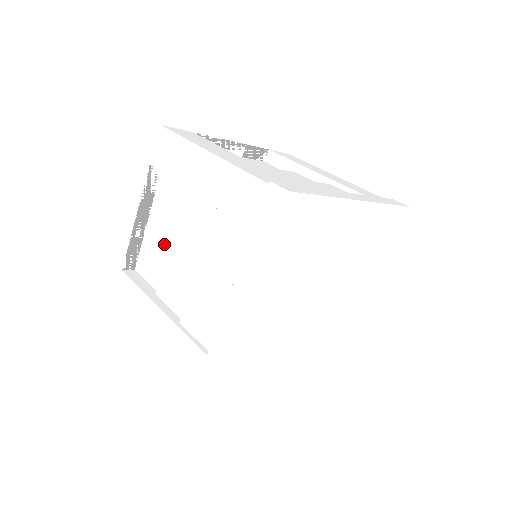
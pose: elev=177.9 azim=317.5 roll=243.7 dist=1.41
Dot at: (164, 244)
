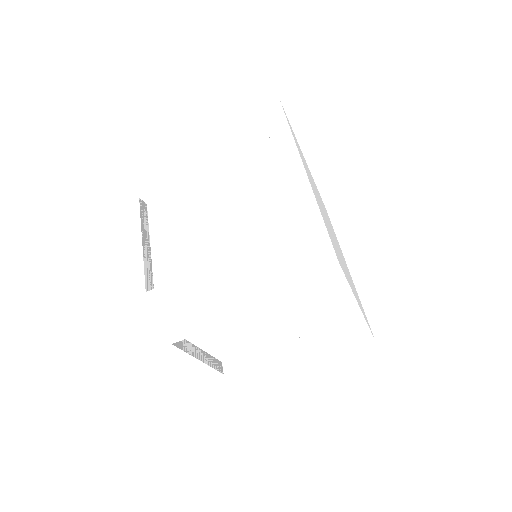
Dot at: (233, 340)
